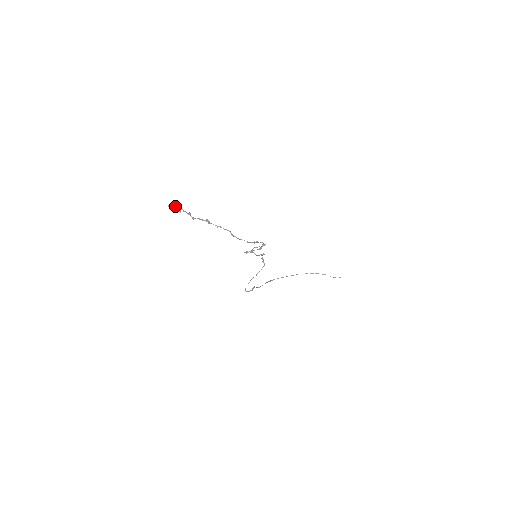
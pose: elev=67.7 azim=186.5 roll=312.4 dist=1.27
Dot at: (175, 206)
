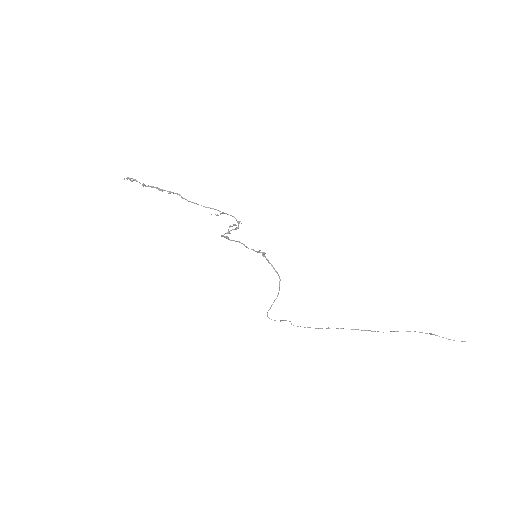
Dot at: (130, 178)
